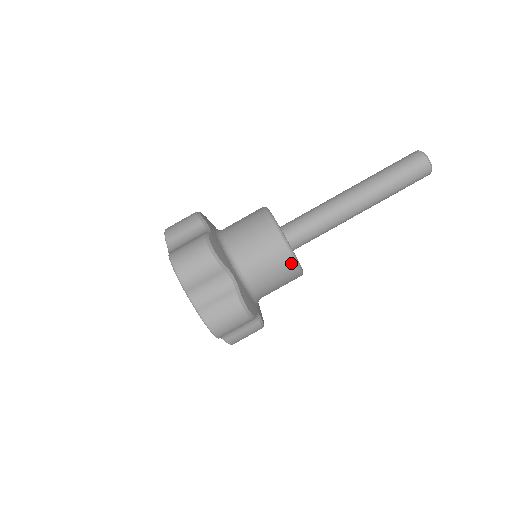
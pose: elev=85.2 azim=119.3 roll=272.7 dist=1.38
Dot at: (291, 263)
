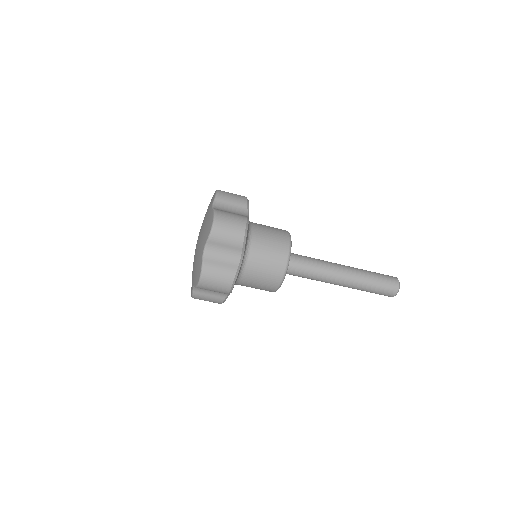
Dot at: (269, 291)
